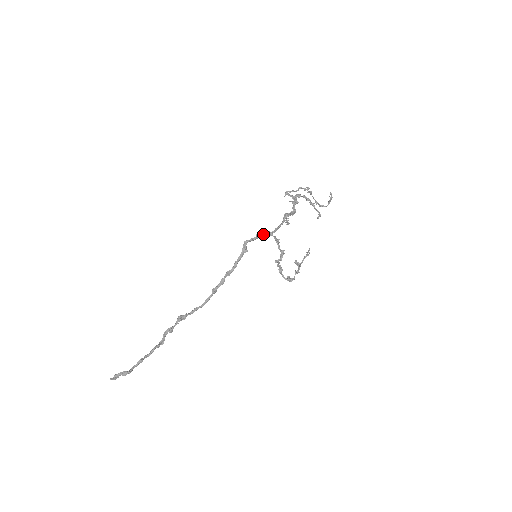
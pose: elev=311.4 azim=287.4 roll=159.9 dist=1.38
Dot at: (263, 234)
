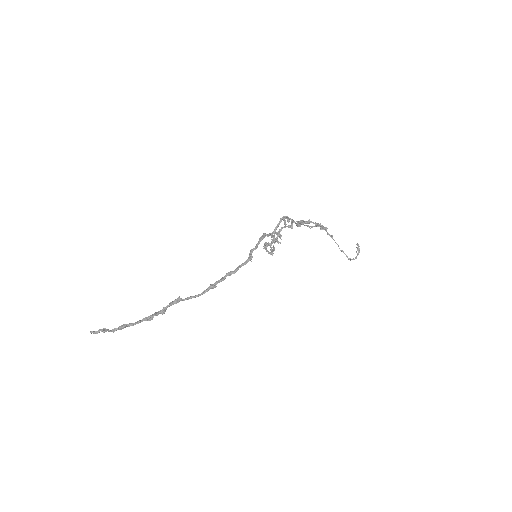
Dot at: (263, 235)
